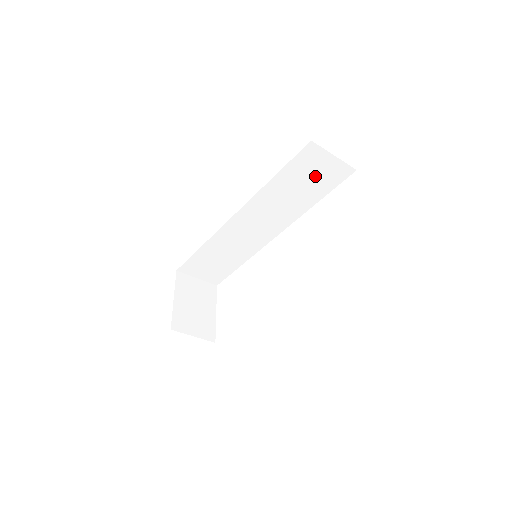
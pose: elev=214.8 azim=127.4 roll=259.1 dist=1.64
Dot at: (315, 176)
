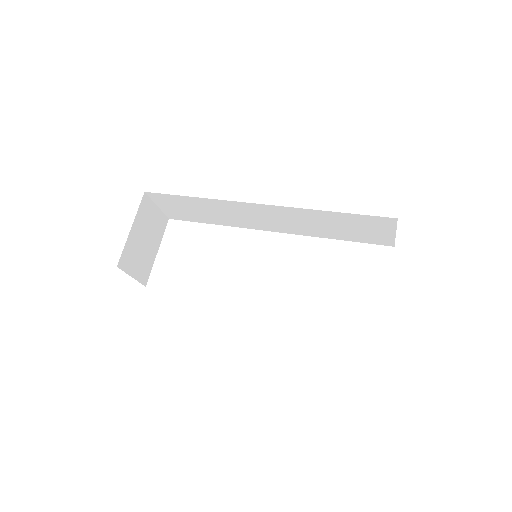
Dot at: (363, 231)
